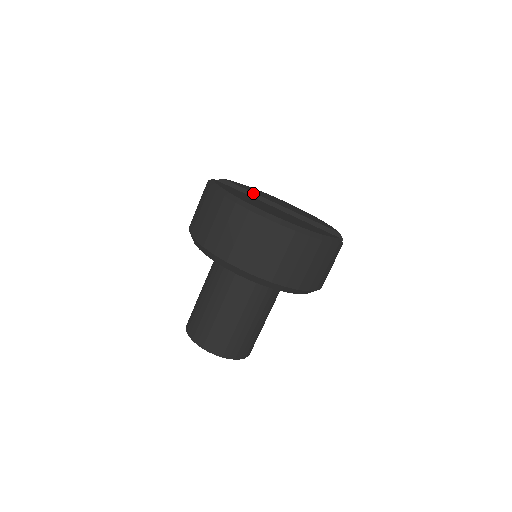
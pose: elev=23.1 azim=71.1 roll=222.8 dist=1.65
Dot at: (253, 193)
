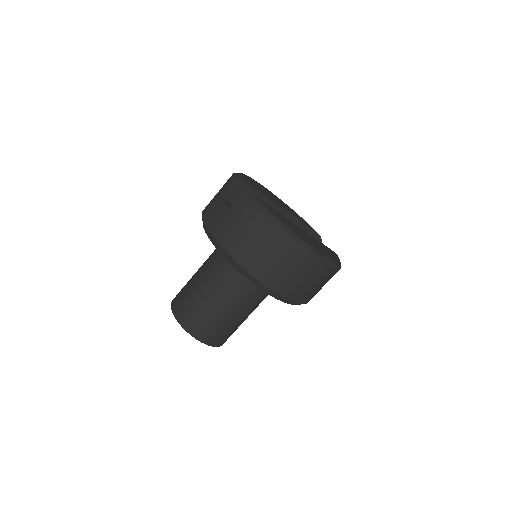
Dot at: (263, 195)
